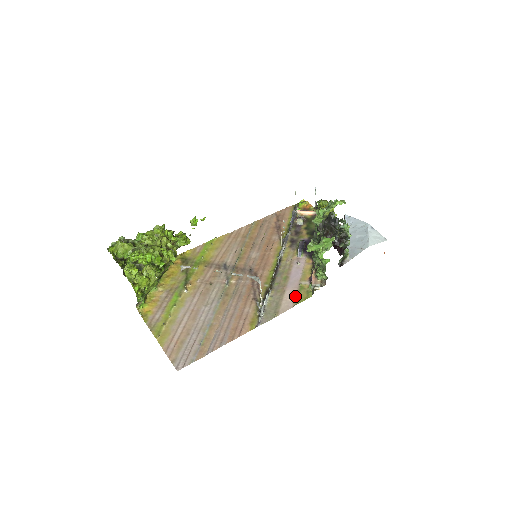
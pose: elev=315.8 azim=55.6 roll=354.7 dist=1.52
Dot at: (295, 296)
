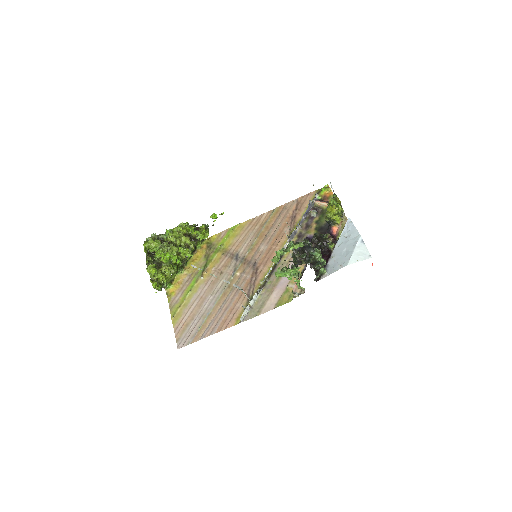
Dot at: (279, 298)
